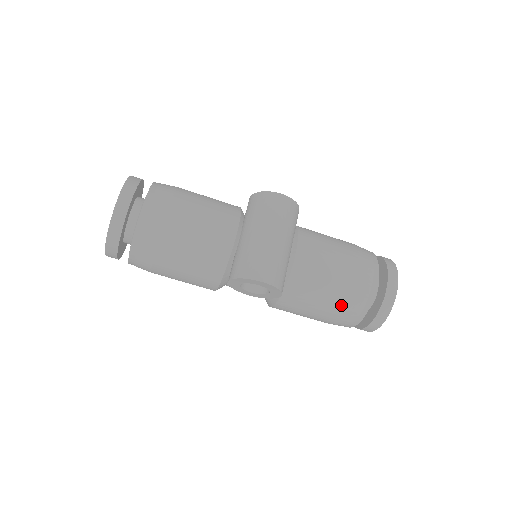
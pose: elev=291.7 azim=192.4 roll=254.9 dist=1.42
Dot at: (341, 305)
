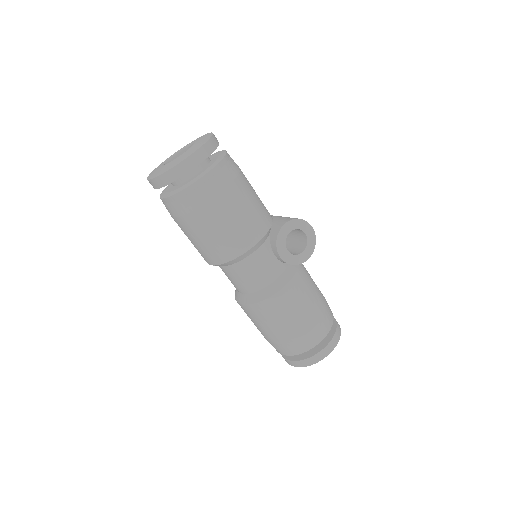
Dot at: (323, 303)
